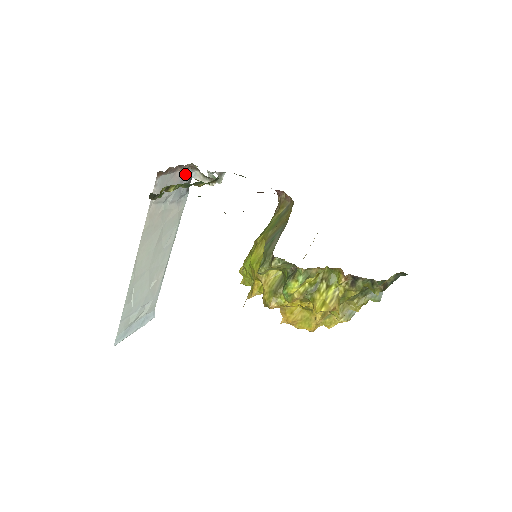
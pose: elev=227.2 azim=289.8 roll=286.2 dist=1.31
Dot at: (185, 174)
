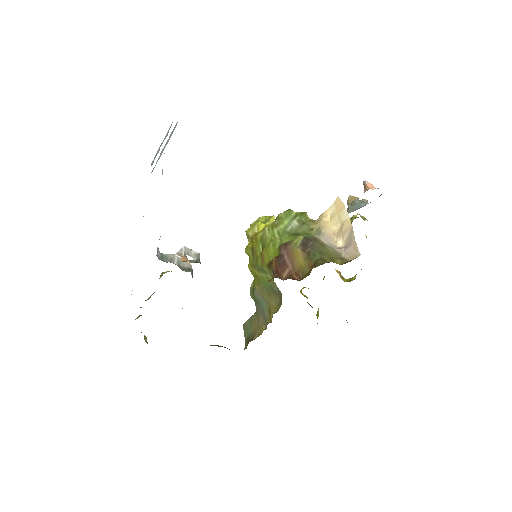
Dot at: occluded
